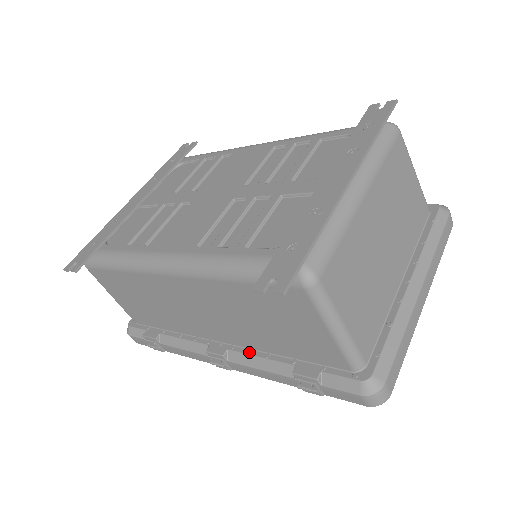
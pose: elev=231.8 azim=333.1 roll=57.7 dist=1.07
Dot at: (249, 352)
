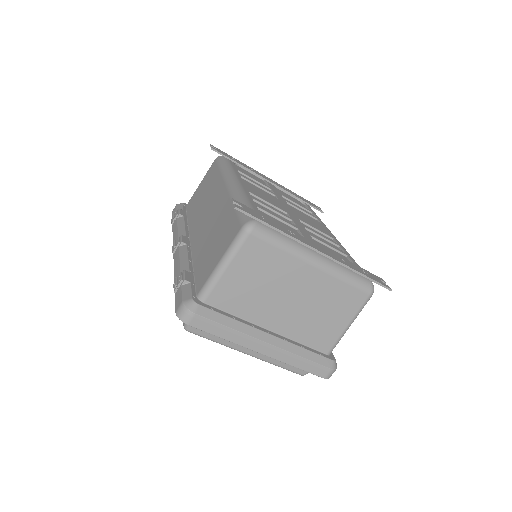
Dot at: (189, 253)
